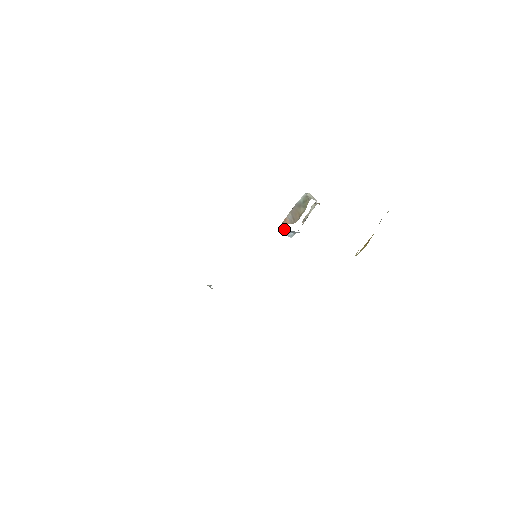
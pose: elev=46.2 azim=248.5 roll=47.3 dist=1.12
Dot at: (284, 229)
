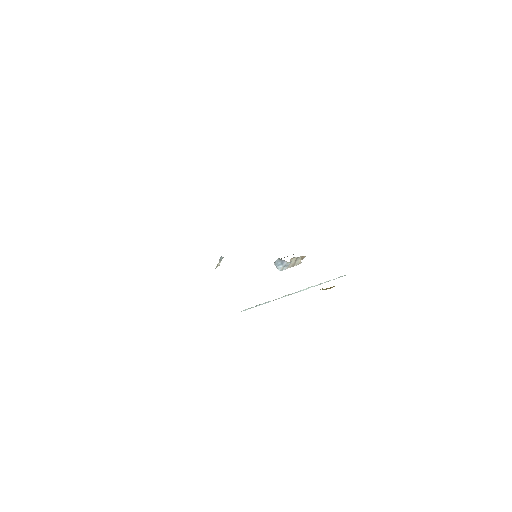
Dot at: (277, 261)
